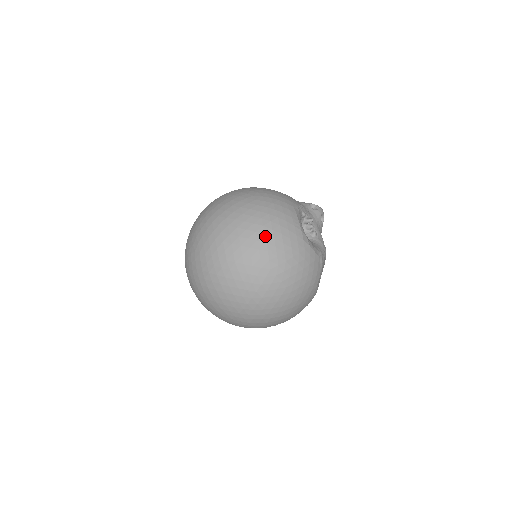
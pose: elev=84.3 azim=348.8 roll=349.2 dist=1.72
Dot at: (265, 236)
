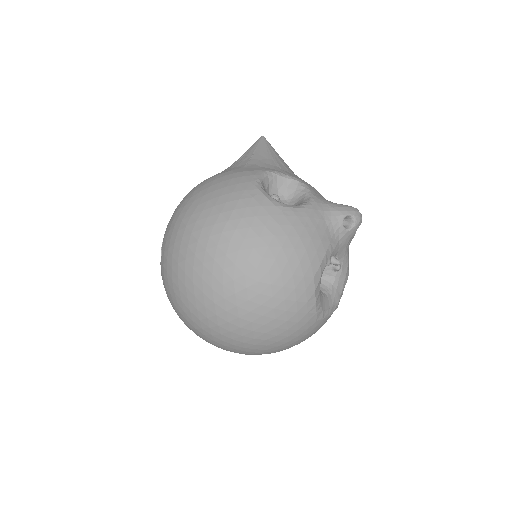
Dot at: (265, 335)
